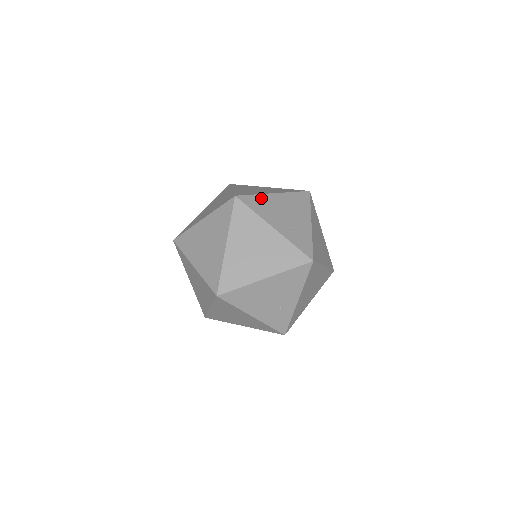
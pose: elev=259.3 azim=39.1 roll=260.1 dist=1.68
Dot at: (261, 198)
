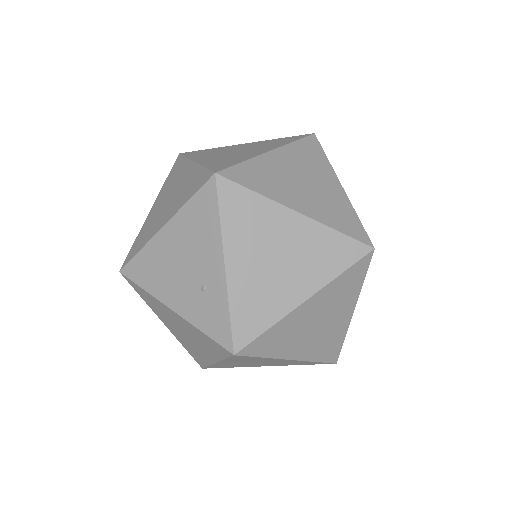
Dot at: (215, 149)
